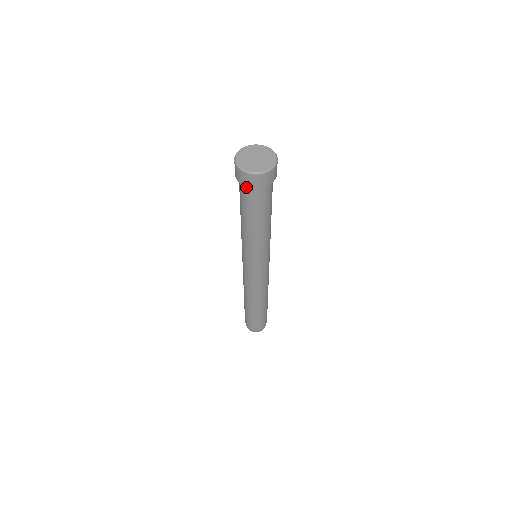
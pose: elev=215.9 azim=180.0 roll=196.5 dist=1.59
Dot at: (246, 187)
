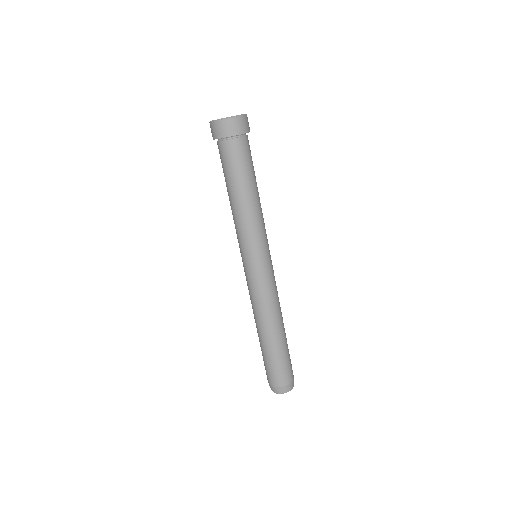
Dot at: (222, 143)
